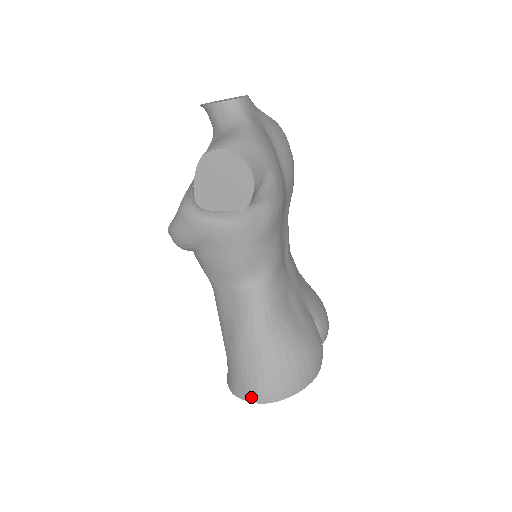
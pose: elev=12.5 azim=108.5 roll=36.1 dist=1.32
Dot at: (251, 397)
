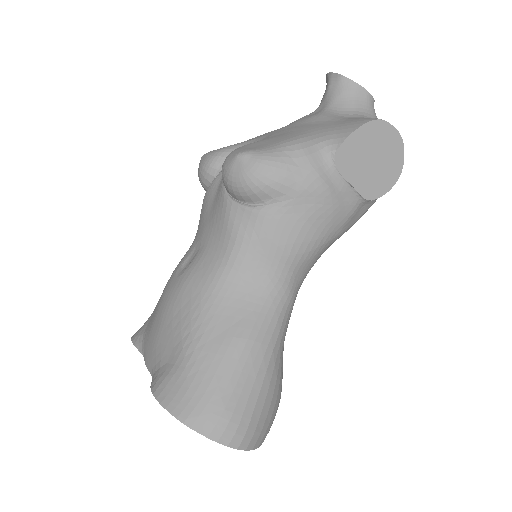
Dot at: (222, 433)
